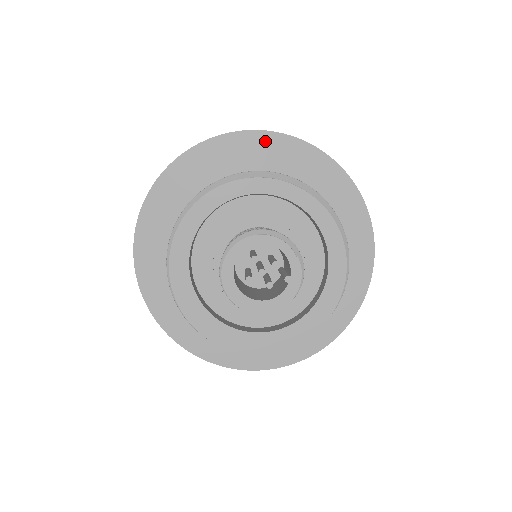
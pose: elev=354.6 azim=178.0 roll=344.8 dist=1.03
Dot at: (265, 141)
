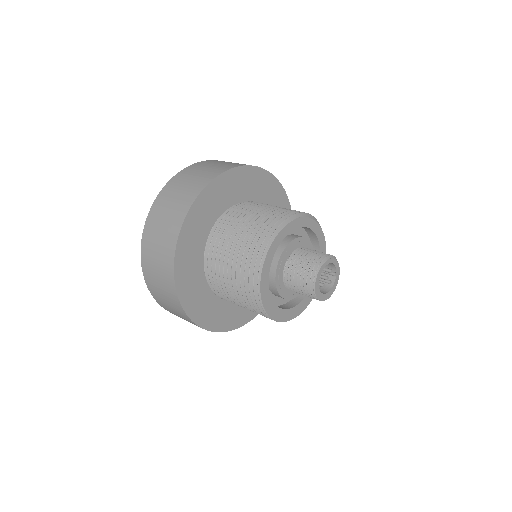
Dot at: (232, 176)
